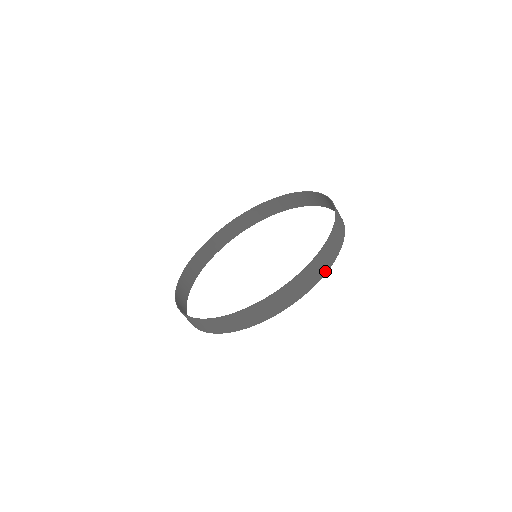
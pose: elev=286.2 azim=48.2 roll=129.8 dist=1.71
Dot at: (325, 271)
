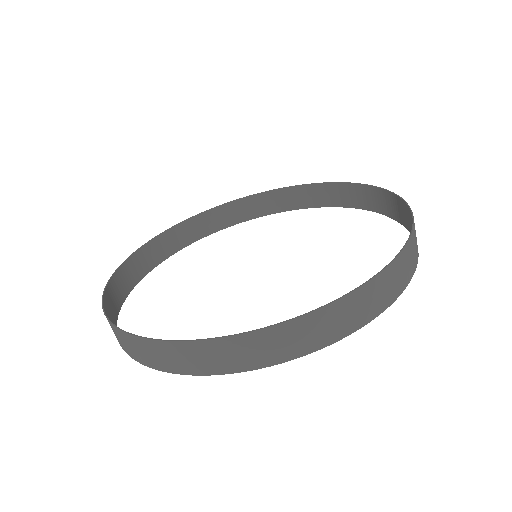
Dot at: occluded
